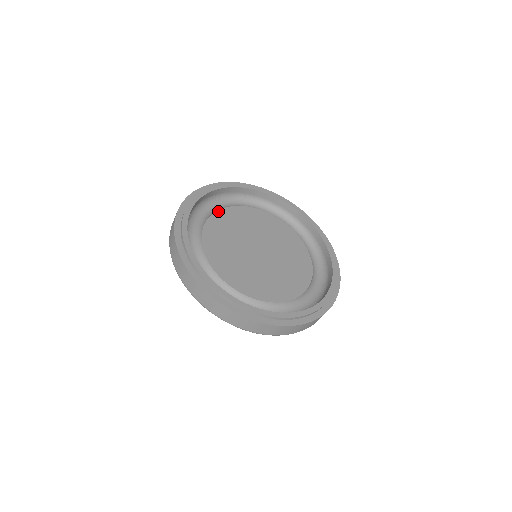
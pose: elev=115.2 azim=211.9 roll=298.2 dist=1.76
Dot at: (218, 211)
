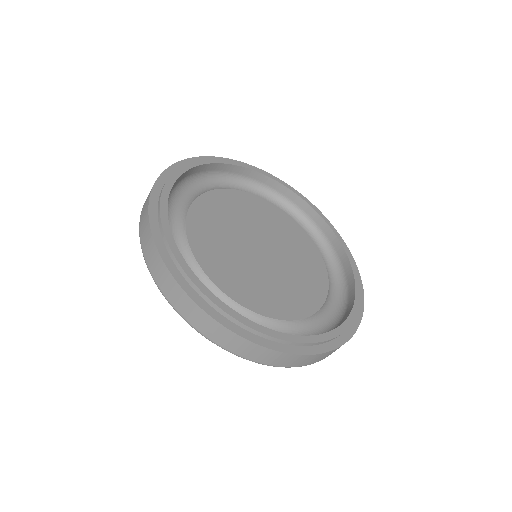
Dot at: (200, 197)
